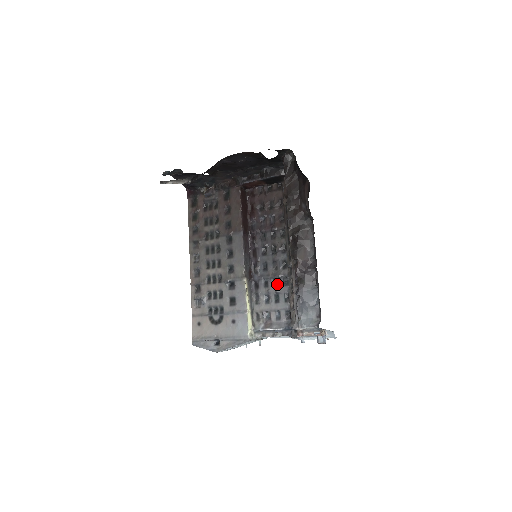
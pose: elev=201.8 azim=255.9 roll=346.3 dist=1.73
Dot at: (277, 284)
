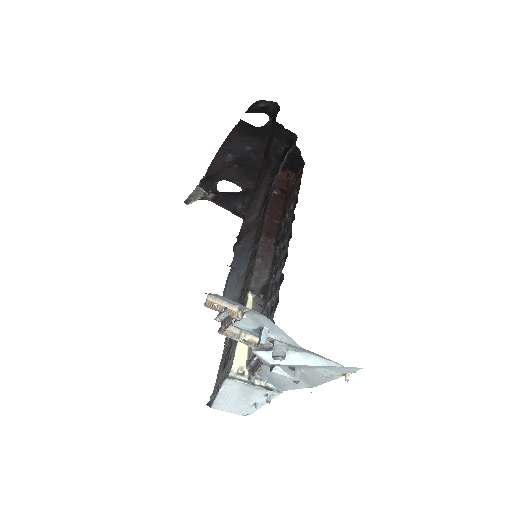
Dot at: (276, 290)
